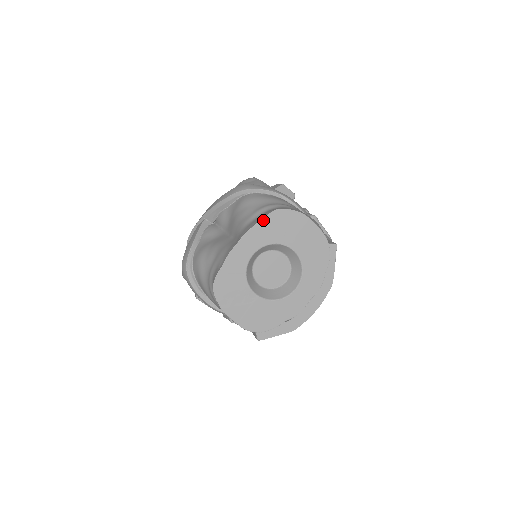
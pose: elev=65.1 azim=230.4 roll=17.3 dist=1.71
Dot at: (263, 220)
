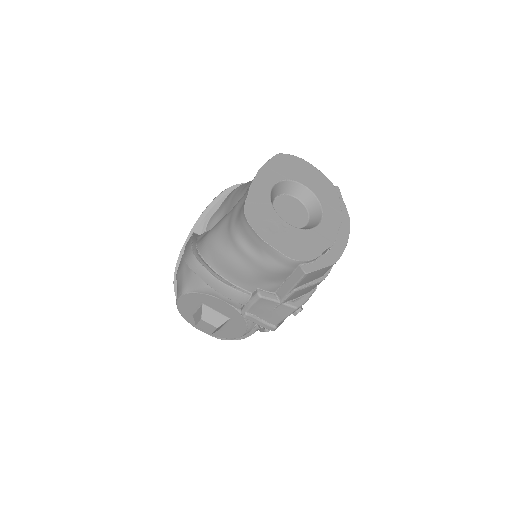
Dot at: (271, 161)
